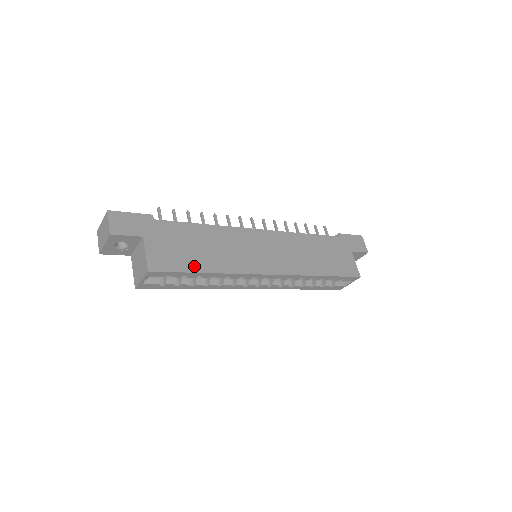
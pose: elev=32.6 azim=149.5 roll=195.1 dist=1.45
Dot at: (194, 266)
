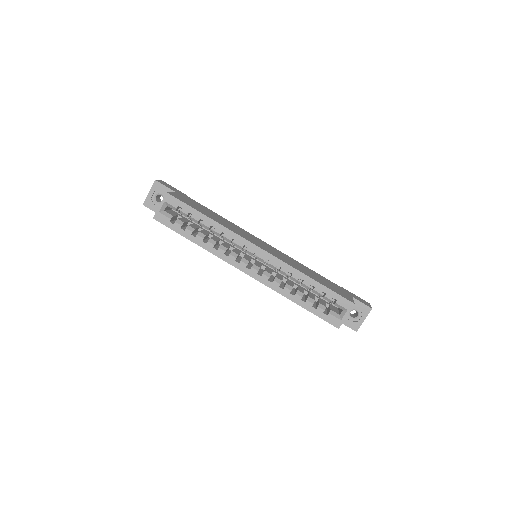
Dot at: (200, 211)
